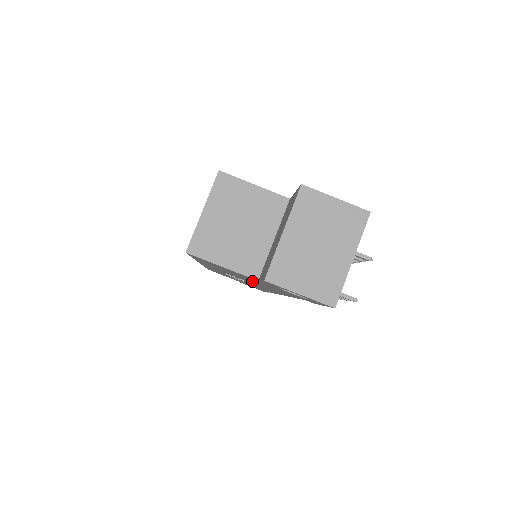
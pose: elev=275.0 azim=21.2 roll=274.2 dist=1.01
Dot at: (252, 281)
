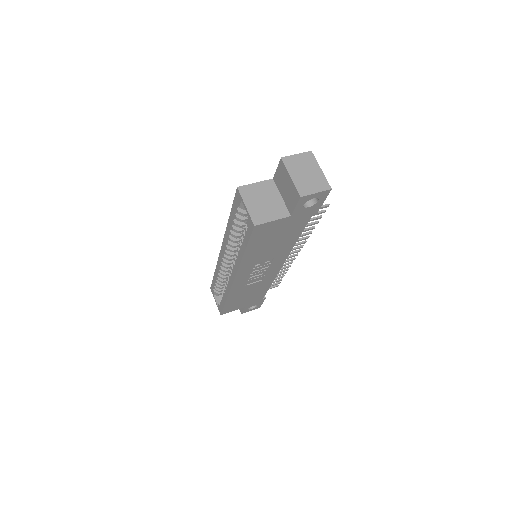
Dot at: (279, 240)
